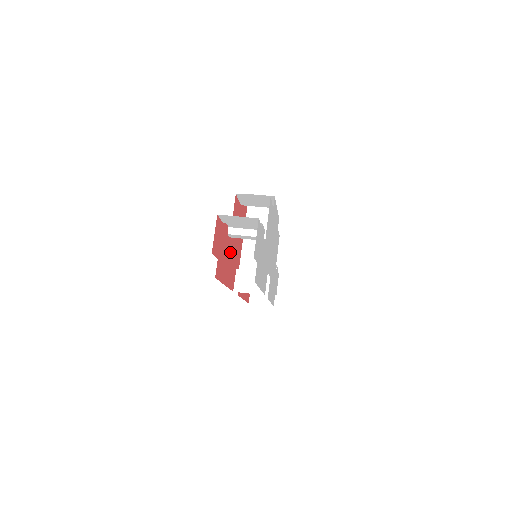
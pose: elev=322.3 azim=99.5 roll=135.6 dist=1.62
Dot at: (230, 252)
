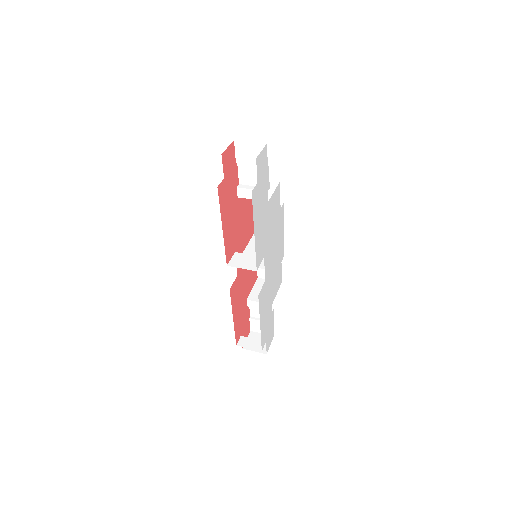
Dot at: (234, 214)
